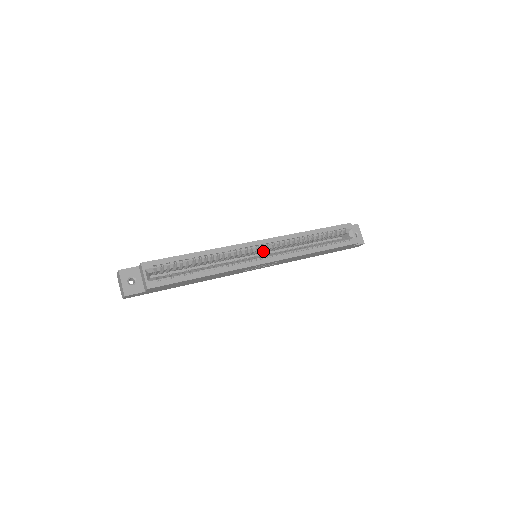
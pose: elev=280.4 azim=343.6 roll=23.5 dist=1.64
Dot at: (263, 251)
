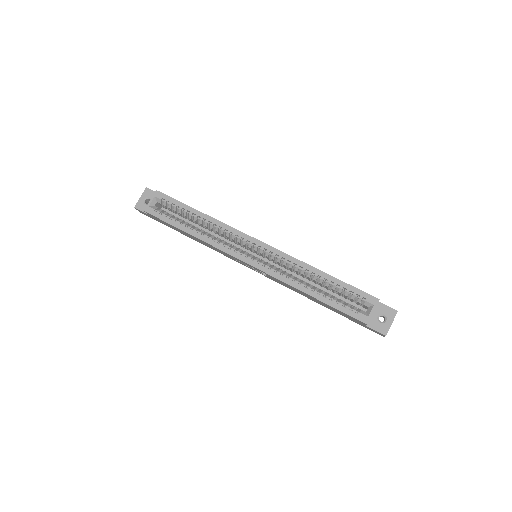
Dot at: (264, 256)
